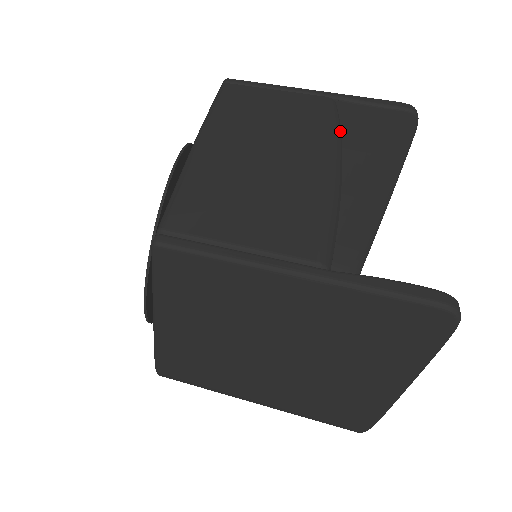
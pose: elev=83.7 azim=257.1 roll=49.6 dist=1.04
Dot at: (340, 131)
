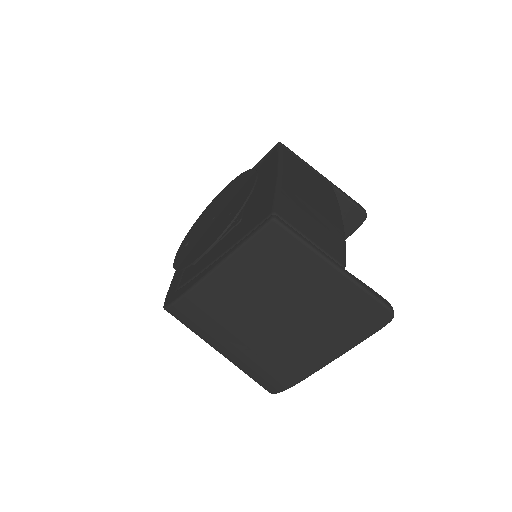
Dot at: occluded
